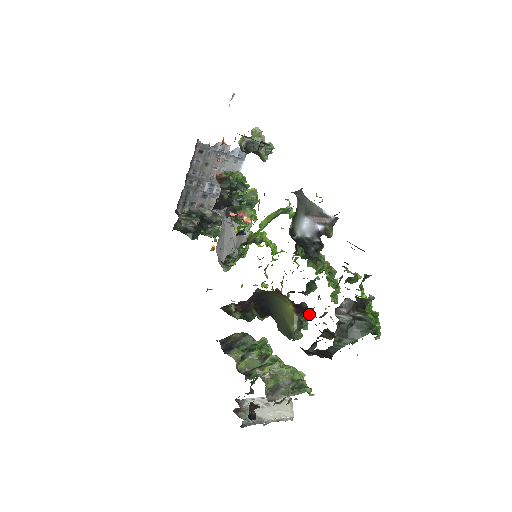
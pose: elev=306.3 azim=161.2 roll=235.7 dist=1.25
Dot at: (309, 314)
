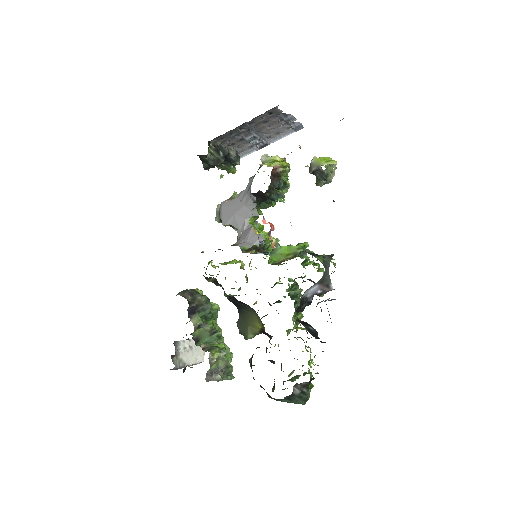
Dot at: occluded
